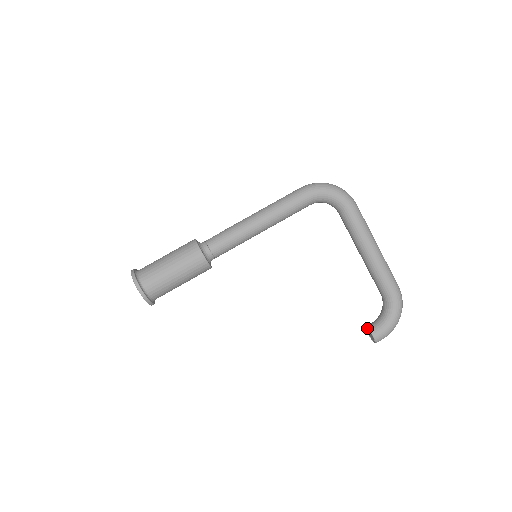
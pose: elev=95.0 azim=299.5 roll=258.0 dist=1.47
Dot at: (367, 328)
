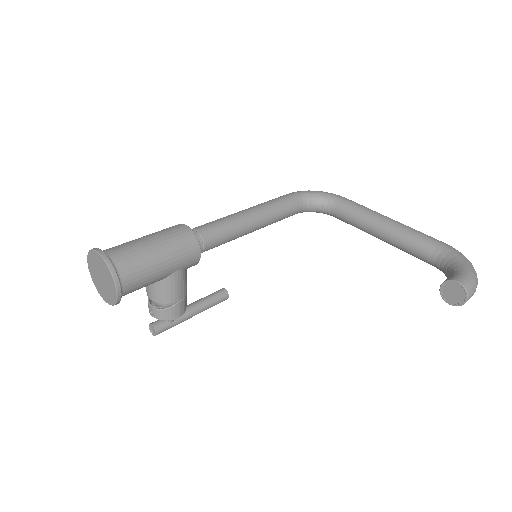
Dot at: occluded
